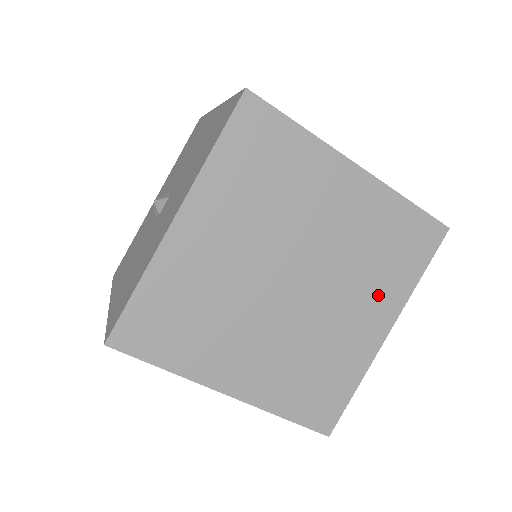
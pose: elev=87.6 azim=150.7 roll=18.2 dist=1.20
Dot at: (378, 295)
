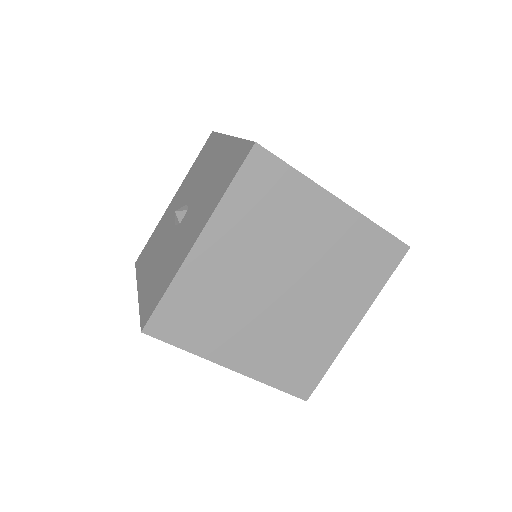
Dot at: (350, 297)
